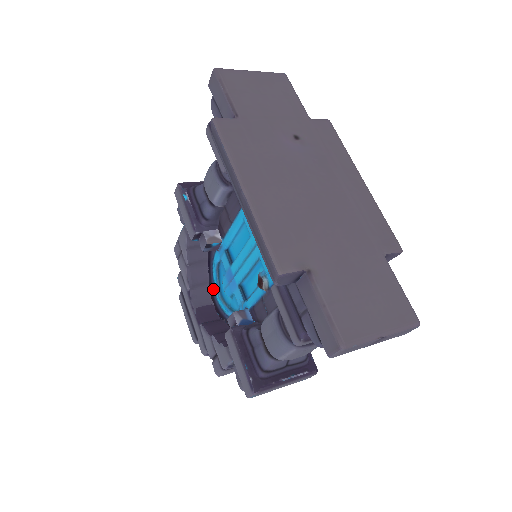
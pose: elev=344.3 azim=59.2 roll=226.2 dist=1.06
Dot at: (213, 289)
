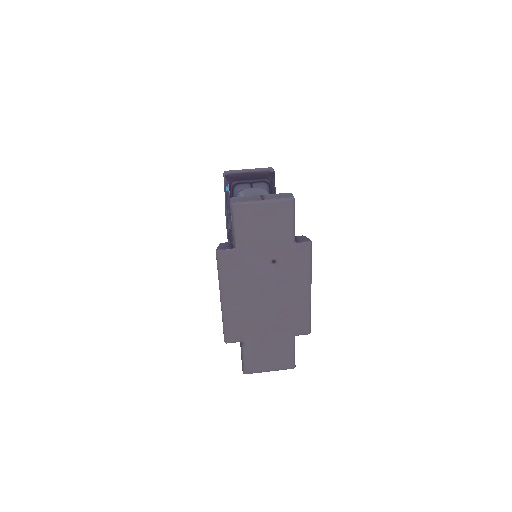
Dot at: occluded
